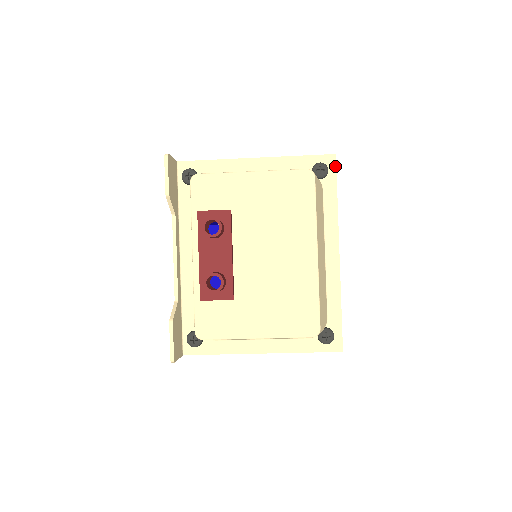
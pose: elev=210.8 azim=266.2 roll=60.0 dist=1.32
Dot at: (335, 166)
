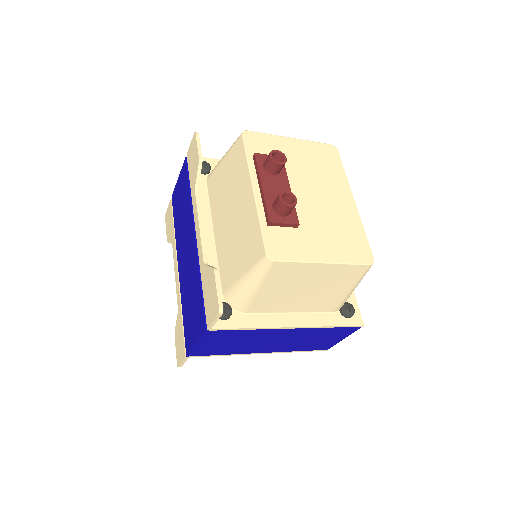
Dot at: occluded
